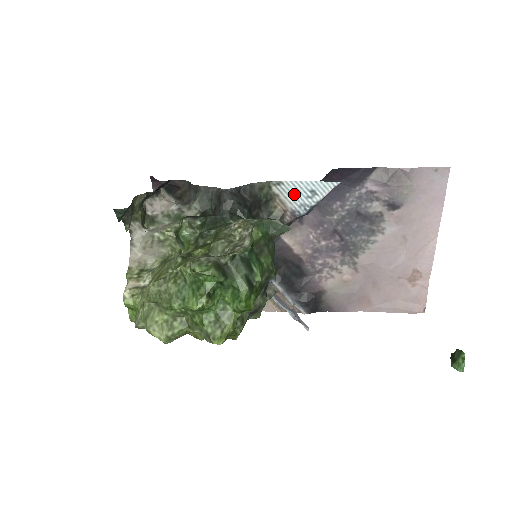
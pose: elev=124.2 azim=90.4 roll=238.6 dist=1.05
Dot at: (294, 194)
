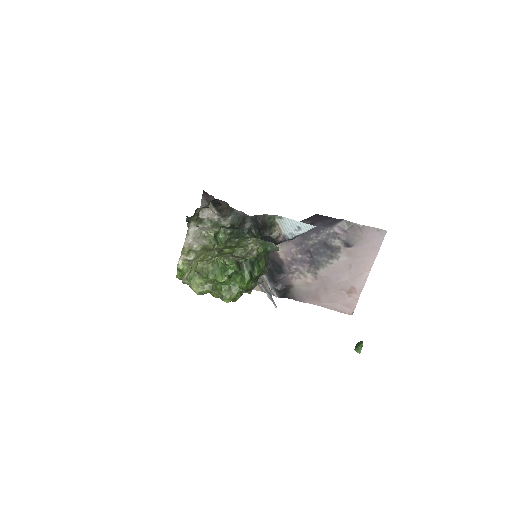
Dot at: (288, 226)
